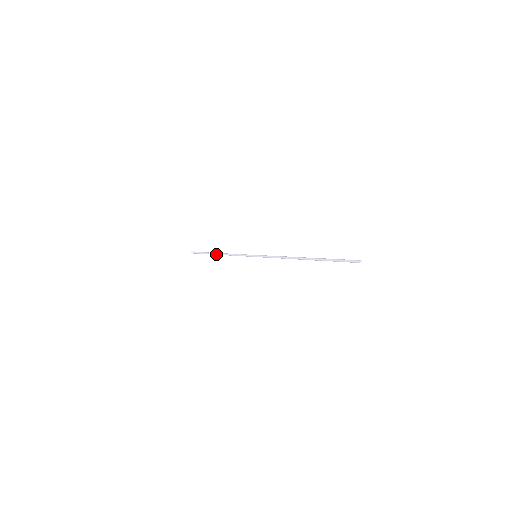
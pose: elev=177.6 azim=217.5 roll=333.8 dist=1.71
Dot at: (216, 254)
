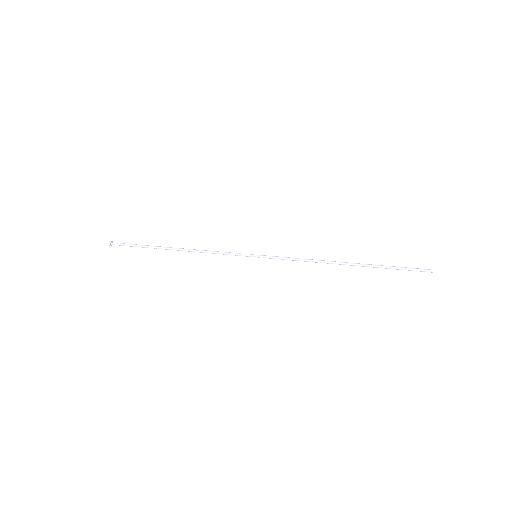
Dot at: (170, 249)
